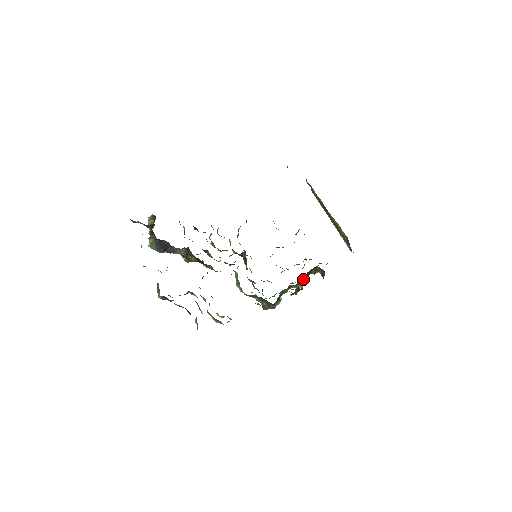
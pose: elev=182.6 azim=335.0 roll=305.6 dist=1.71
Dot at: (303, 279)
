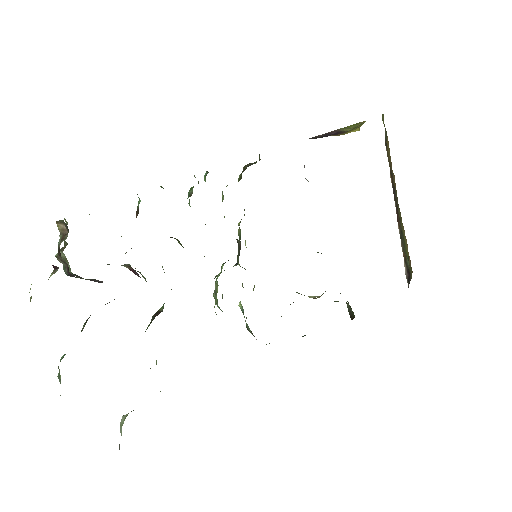
Dot at: (319, 296)
